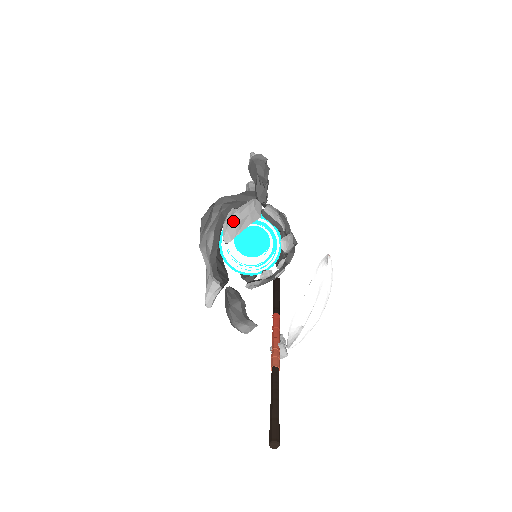
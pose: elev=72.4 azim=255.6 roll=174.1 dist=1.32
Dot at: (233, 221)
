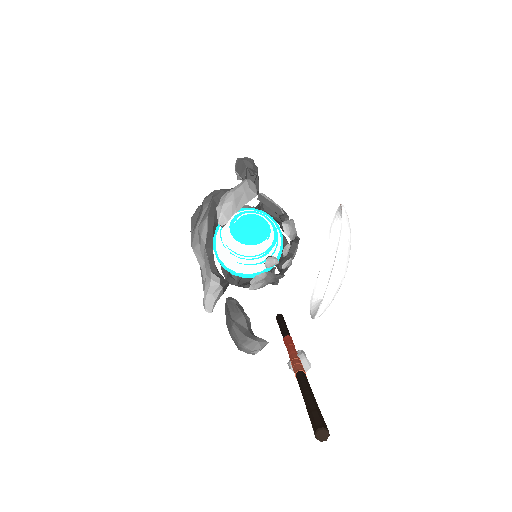
Dot at: (227, 200)
